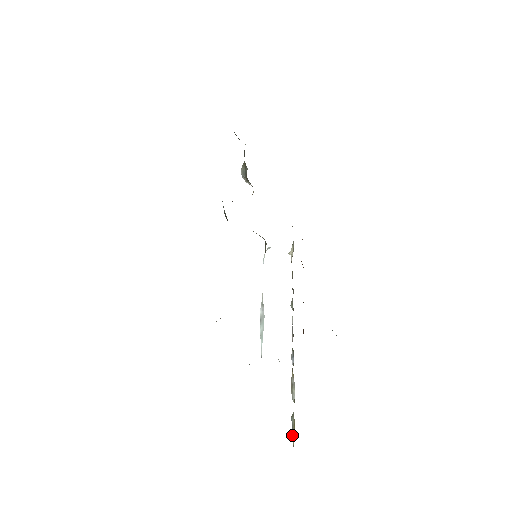
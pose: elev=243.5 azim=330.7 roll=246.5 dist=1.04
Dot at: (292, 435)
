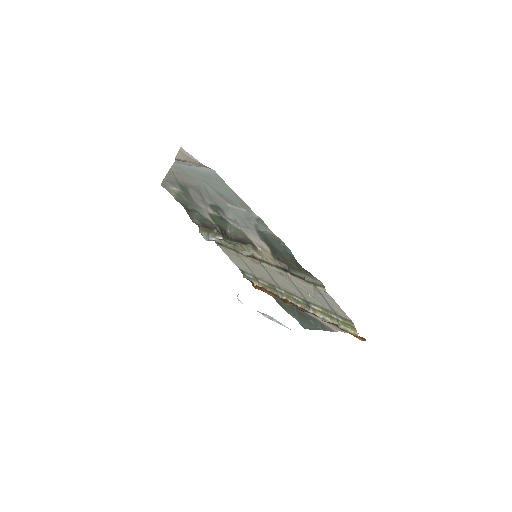
Dot at: (349, 332)
